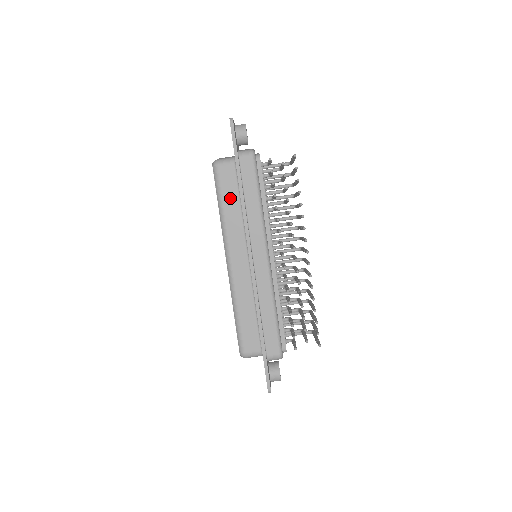
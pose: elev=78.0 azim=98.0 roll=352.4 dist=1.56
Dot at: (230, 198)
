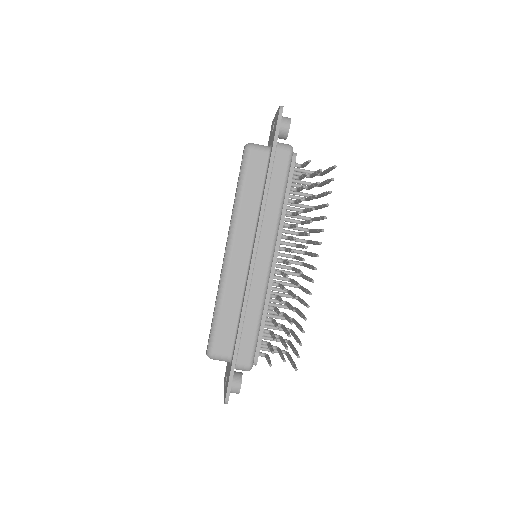
Dot at: (252, 187)
